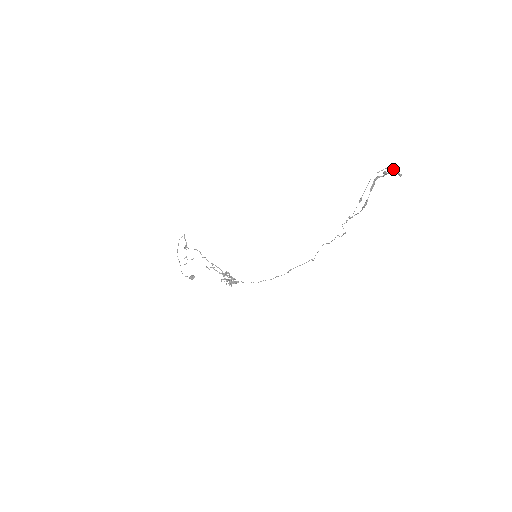
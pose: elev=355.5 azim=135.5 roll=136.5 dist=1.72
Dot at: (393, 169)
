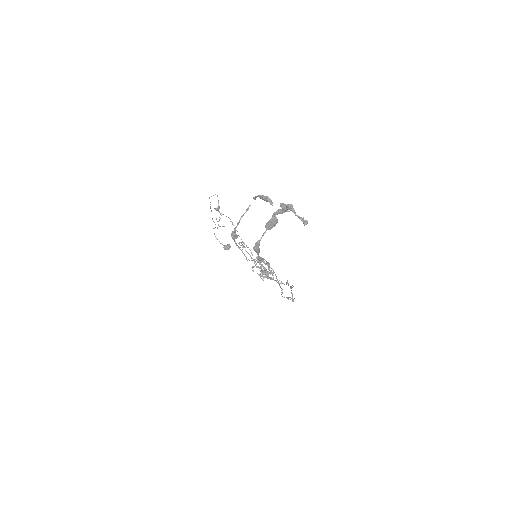
Dot at: (290, 204)
